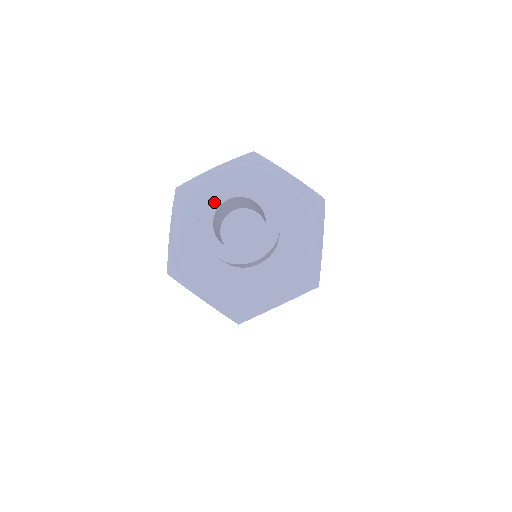
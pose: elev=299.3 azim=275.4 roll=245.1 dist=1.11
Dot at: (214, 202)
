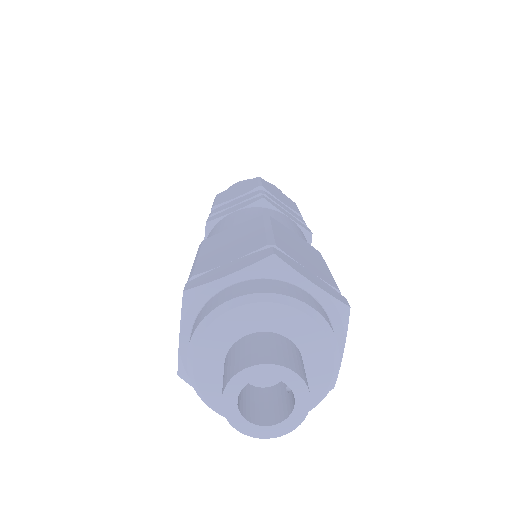
Dot at: (239, 382)
